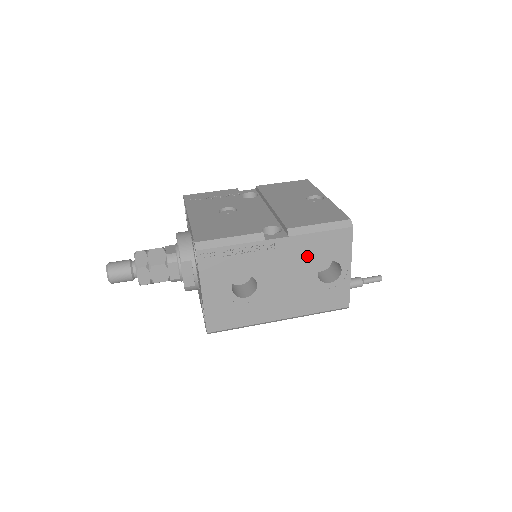
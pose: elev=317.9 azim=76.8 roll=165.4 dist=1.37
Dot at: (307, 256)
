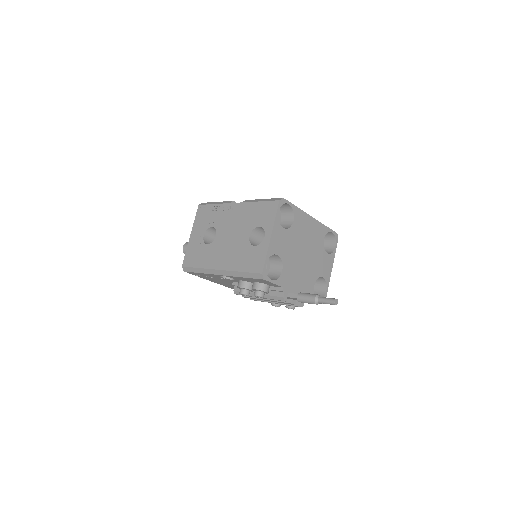
Dot at: (247, 219)
